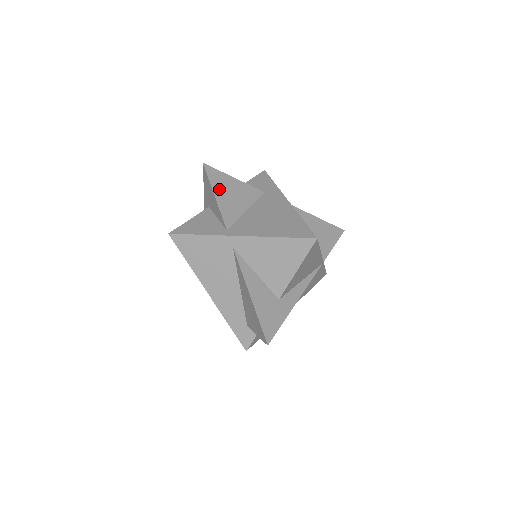
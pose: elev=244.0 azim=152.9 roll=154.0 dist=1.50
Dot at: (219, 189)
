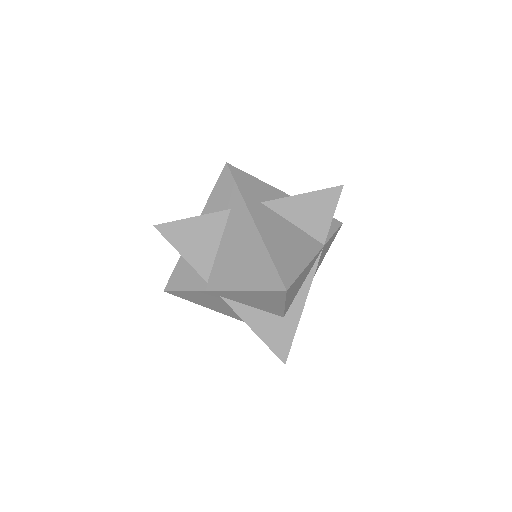
Dot at: (182, 243)
